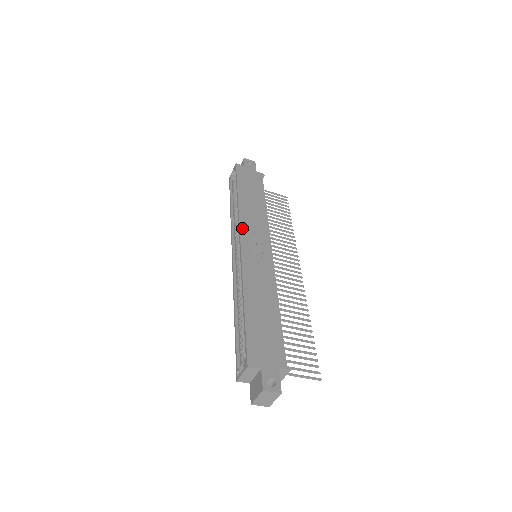
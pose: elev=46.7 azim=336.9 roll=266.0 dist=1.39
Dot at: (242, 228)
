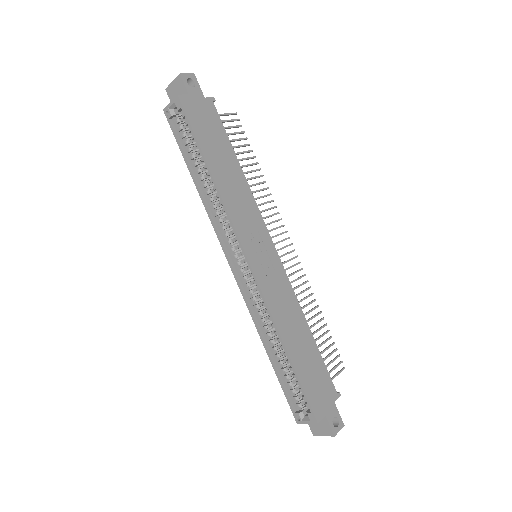
Dot at: (239, 233)
